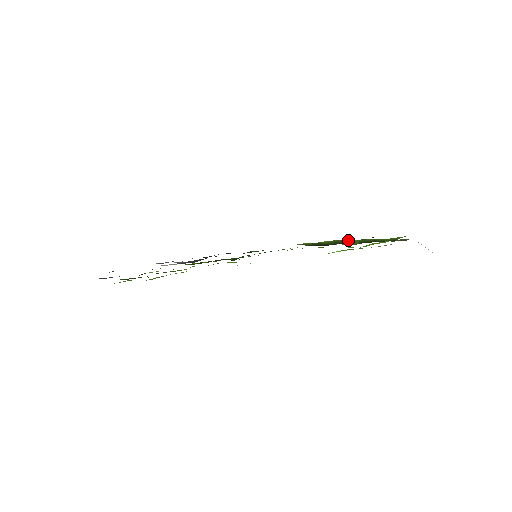
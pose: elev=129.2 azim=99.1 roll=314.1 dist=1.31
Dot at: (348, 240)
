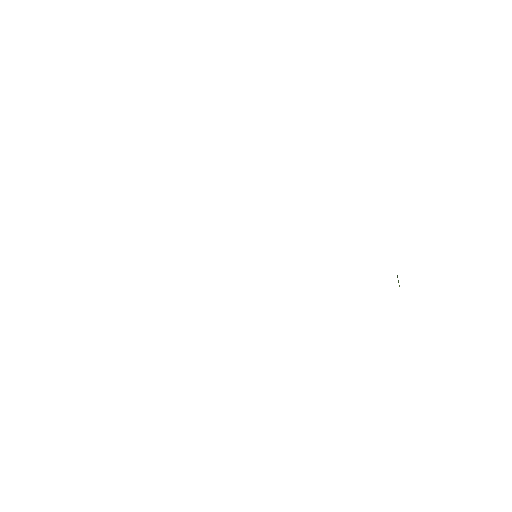
Dot at: occluded
